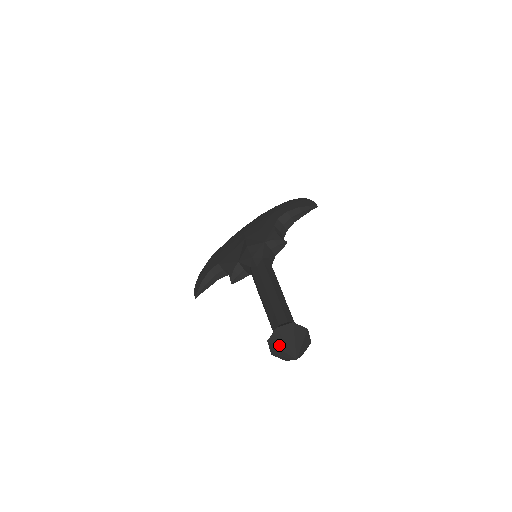
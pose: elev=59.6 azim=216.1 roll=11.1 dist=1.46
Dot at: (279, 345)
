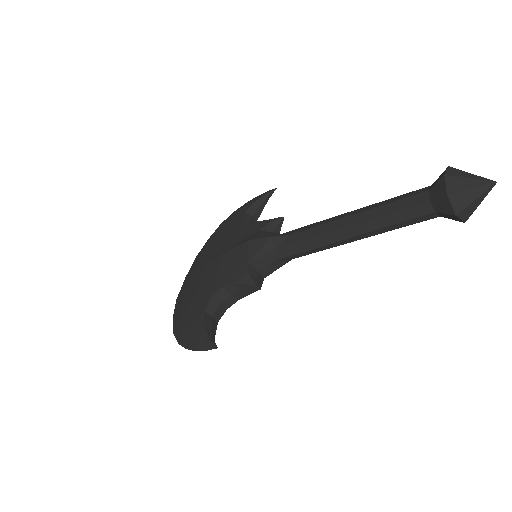
Dot at: (465, 186)
